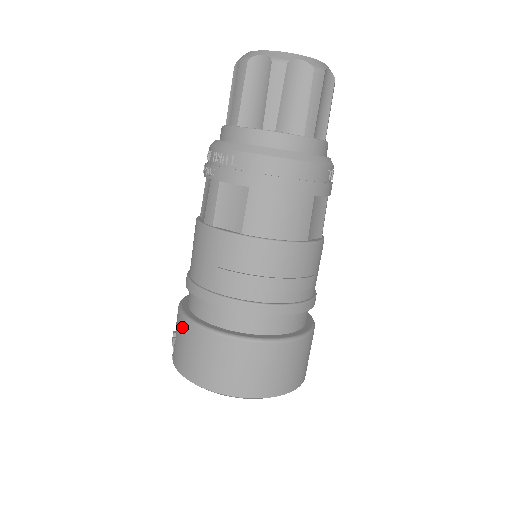
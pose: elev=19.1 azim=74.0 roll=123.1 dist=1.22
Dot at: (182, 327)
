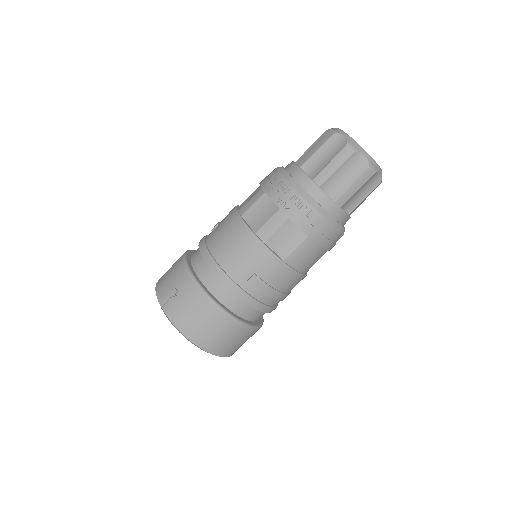
Dot at: (195, 295)
